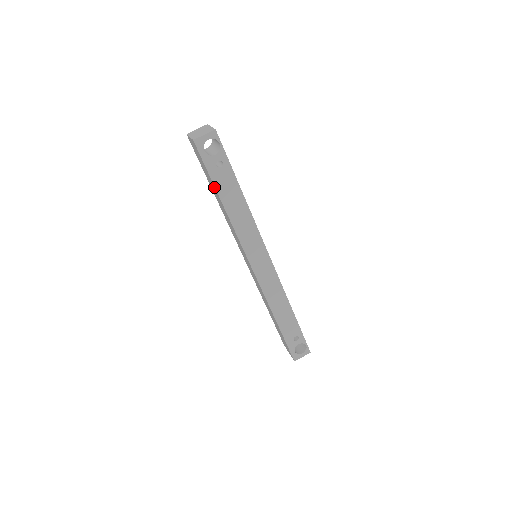
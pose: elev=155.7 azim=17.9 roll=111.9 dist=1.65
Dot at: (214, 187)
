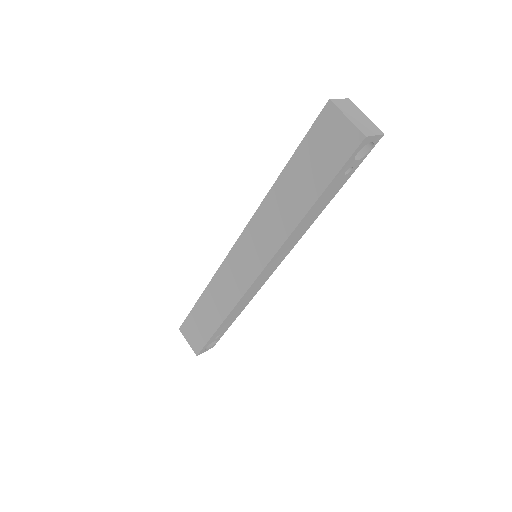
Dot at: (319, 190)
